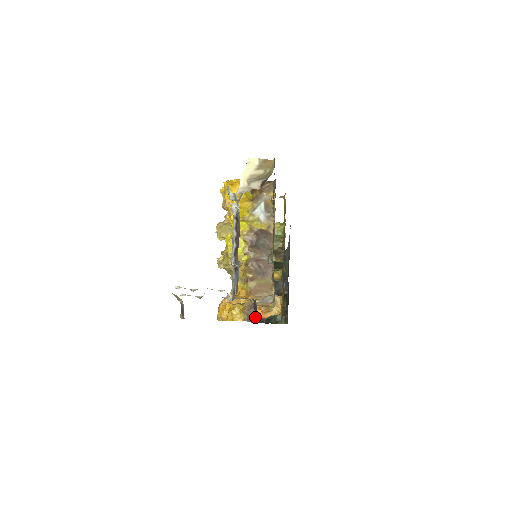
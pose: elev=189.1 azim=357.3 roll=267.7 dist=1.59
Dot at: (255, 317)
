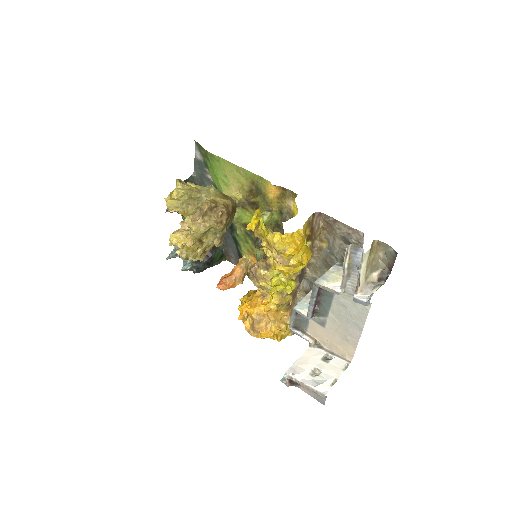
Dot at: occluded
